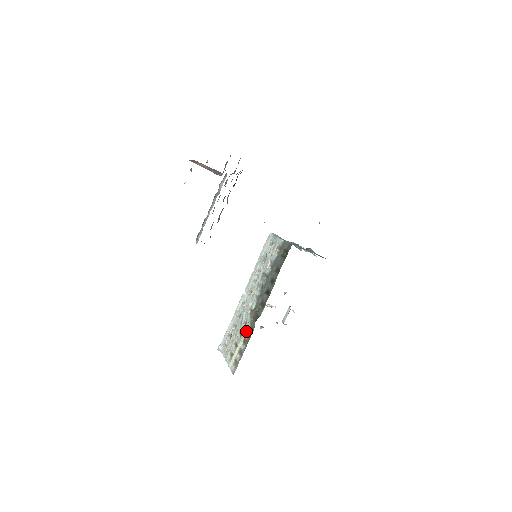
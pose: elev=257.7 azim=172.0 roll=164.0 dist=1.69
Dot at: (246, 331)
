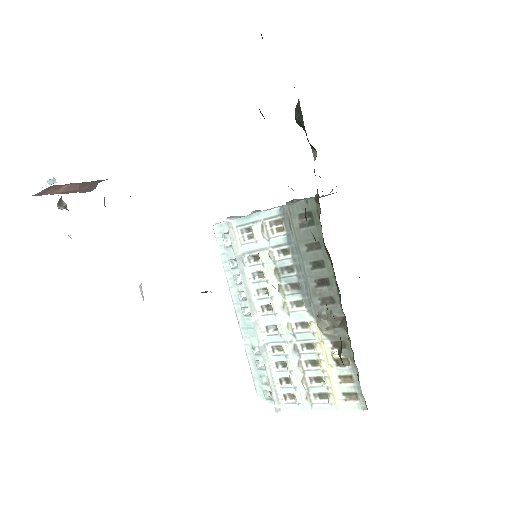
Dot at: (328, 351)
